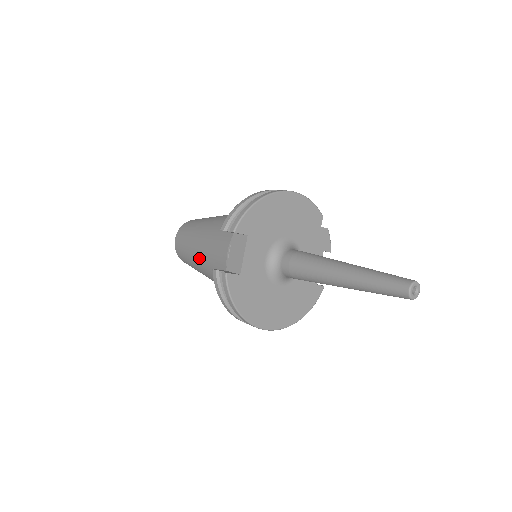
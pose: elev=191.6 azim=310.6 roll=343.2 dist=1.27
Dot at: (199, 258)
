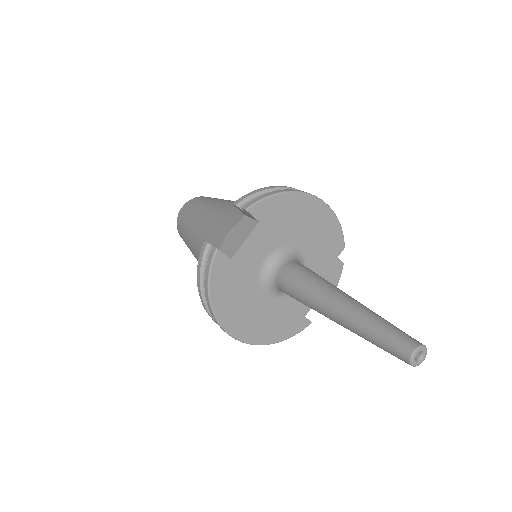
Dot at: (197, 231)
